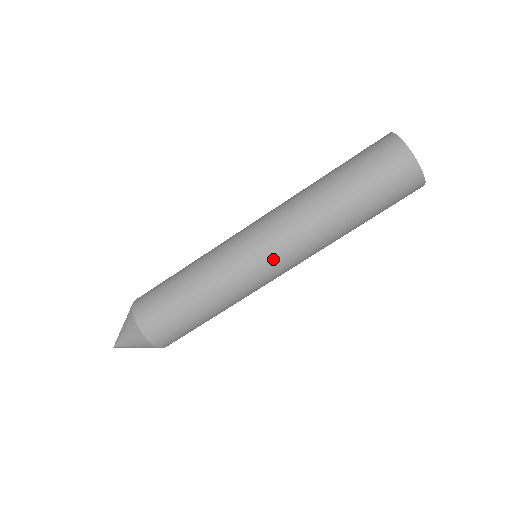
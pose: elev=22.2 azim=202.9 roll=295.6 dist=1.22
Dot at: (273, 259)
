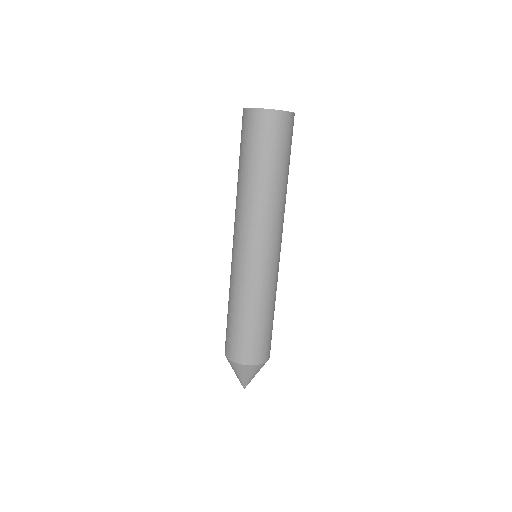
Dot at: (245, 247)
